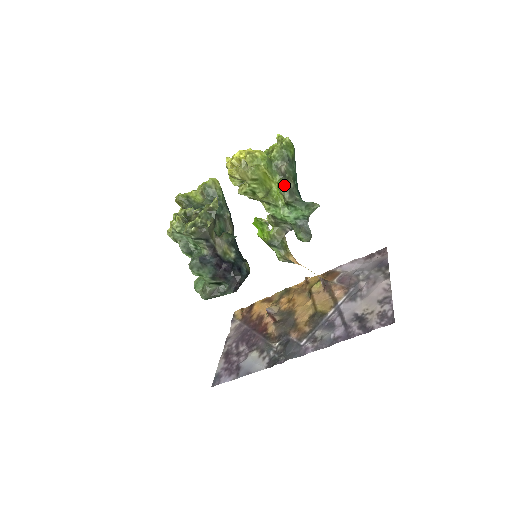
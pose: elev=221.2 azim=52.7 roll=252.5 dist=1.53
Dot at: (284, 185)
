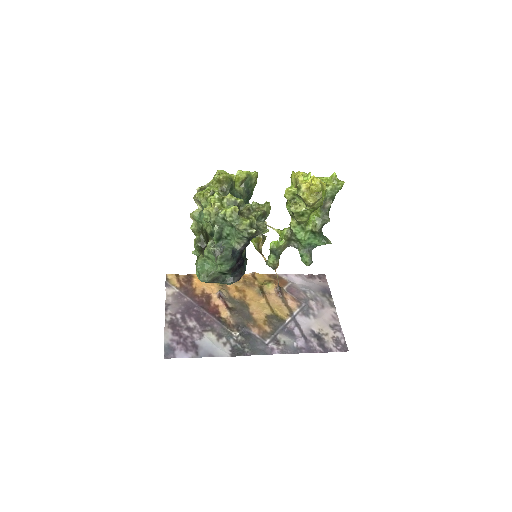
Dot at: (322, 218)
